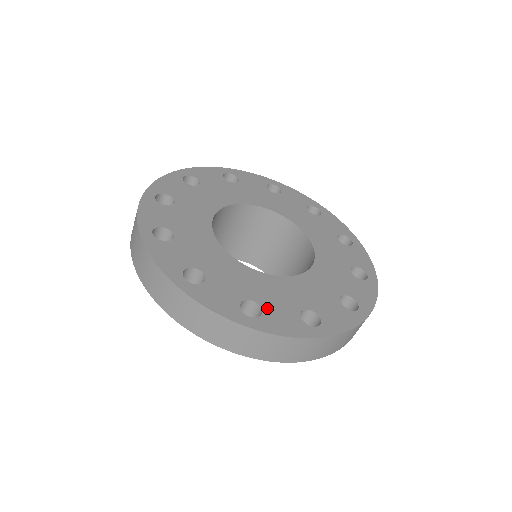
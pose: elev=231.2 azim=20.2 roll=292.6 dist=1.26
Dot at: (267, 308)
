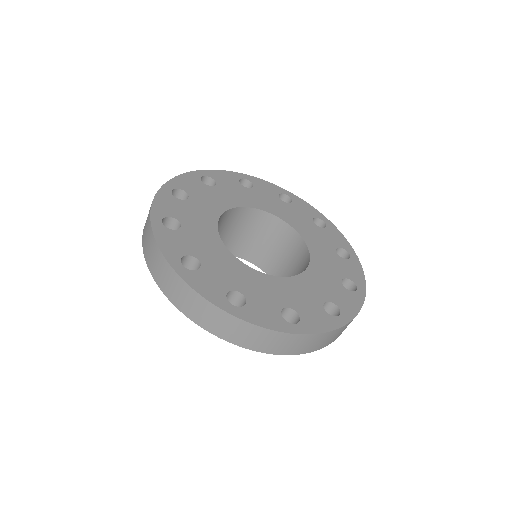
Dot at: (300, 311)
